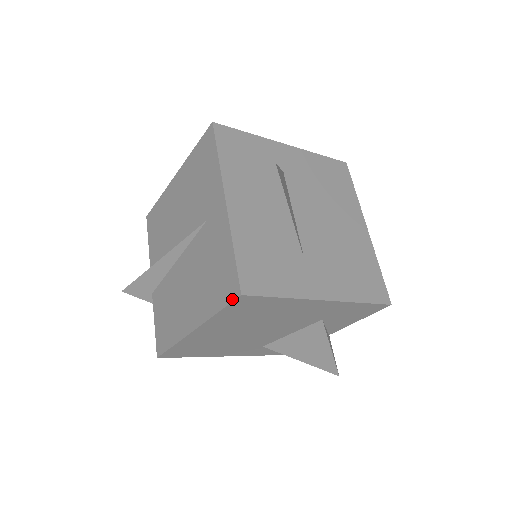
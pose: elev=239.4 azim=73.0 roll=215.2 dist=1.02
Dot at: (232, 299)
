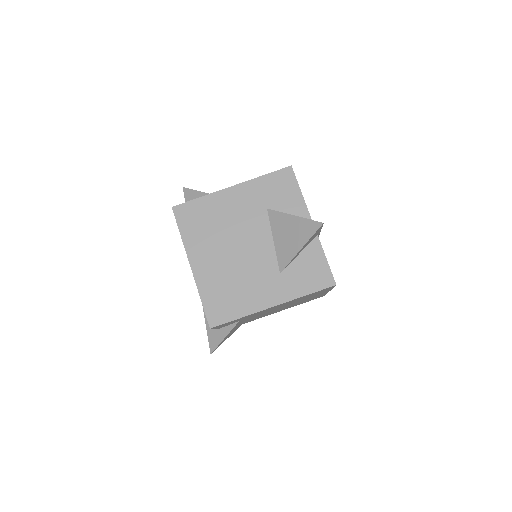
Dot at: occluded
